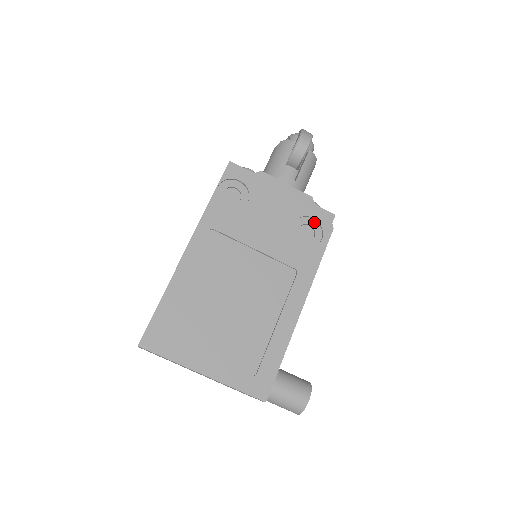
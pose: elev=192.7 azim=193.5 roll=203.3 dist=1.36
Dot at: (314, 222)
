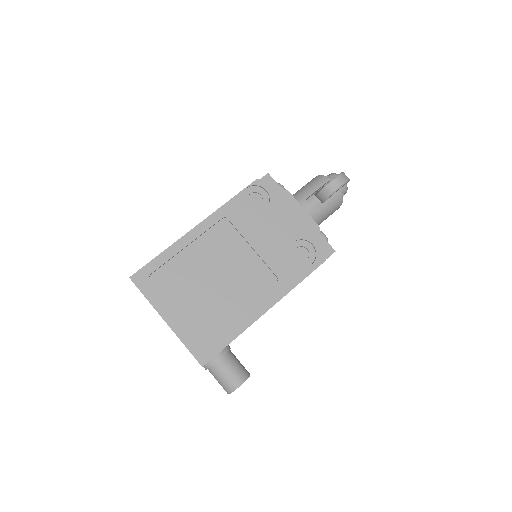
Dot at: (312, 248)
